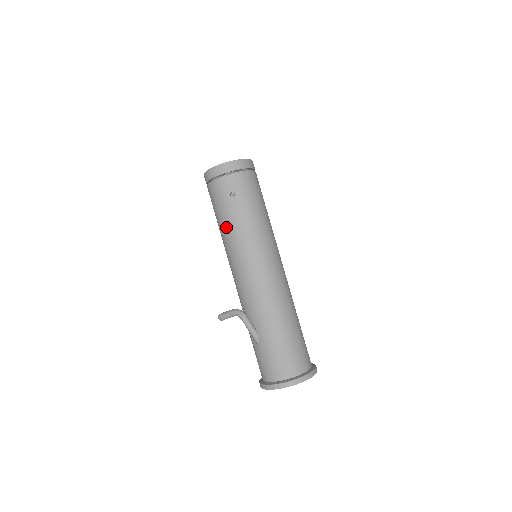
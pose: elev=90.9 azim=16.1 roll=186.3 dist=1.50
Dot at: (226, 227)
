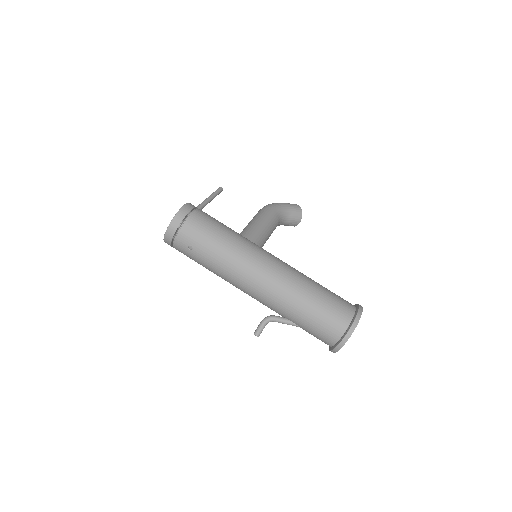
Dot at: (209, 270)
